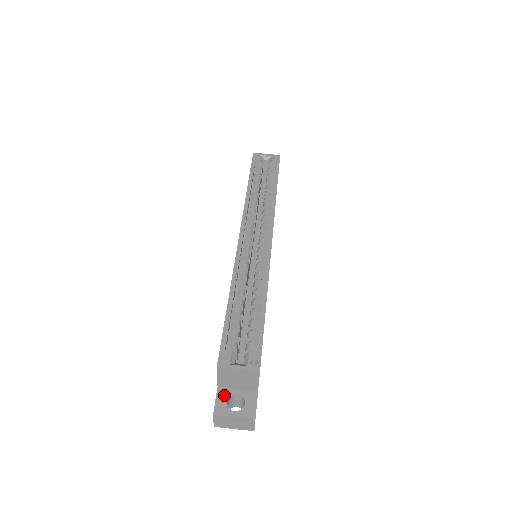
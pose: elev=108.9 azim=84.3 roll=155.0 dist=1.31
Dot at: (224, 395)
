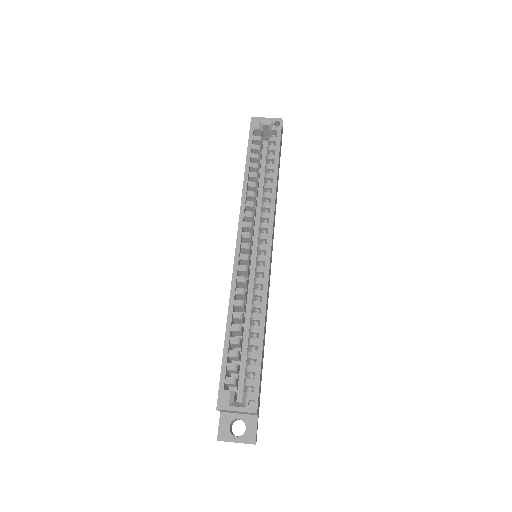
Dot at: (226, 420)
